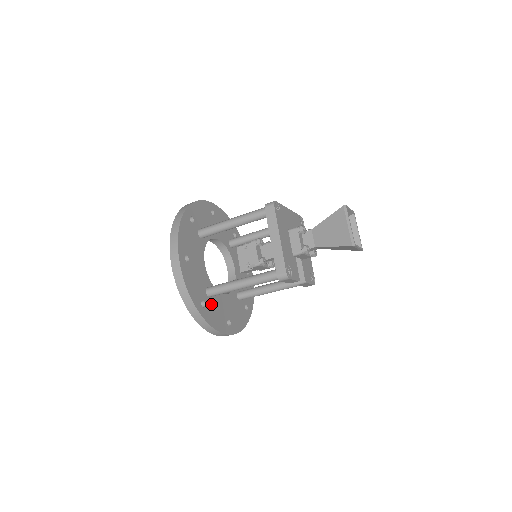
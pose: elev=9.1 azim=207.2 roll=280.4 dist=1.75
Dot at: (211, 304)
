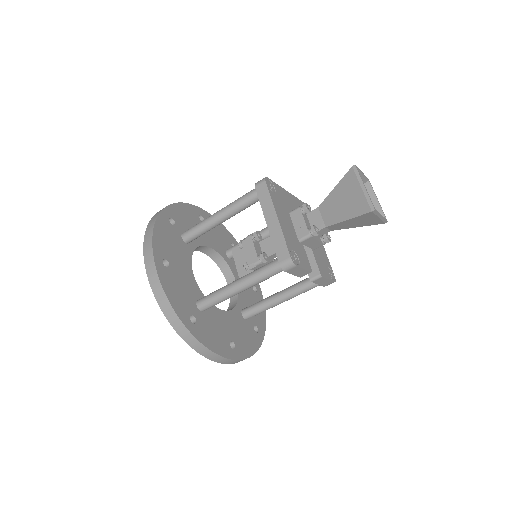
Dot at: (205, 320)
